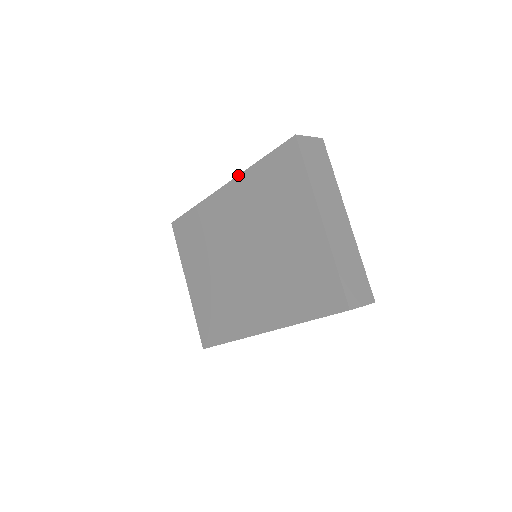
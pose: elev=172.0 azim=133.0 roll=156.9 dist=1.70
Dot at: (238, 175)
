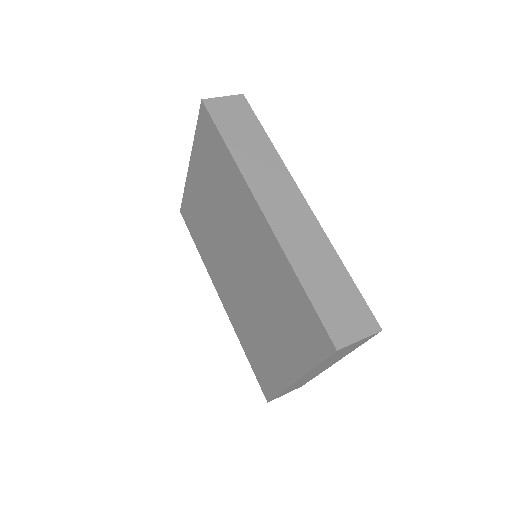
Dot at: (278, 241)
